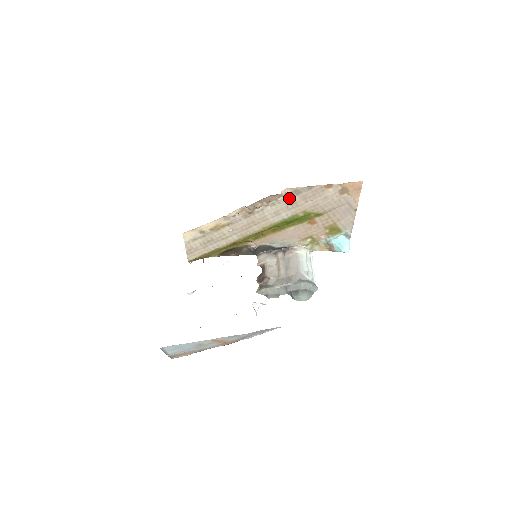
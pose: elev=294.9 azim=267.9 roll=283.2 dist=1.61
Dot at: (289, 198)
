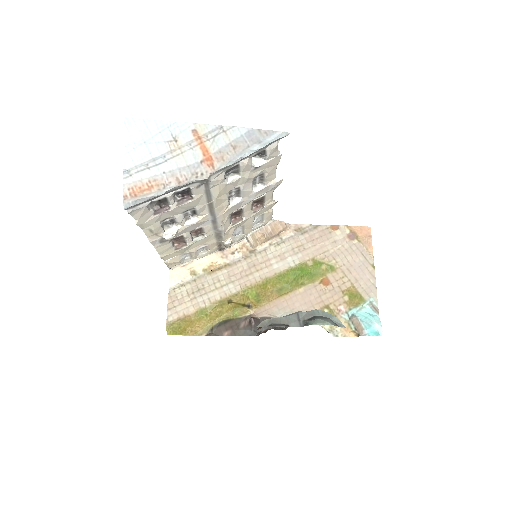
Dot at: (294, 238)
